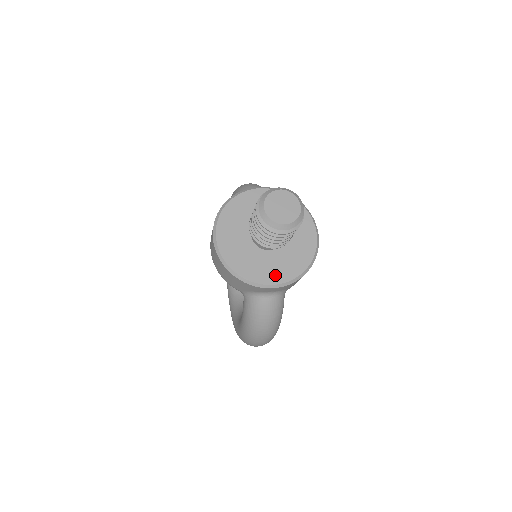
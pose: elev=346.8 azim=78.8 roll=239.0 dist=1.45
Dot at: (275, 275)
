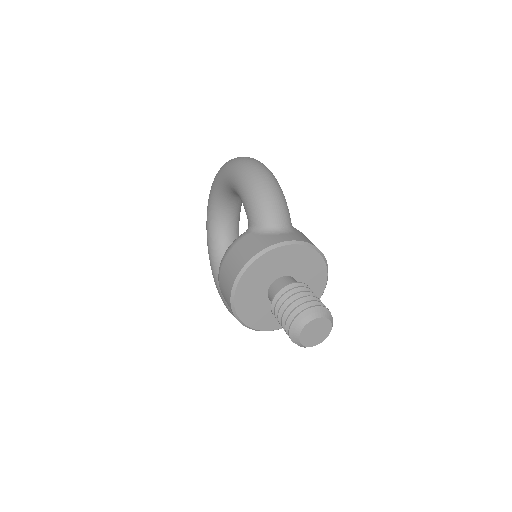
Dot at: occluded
